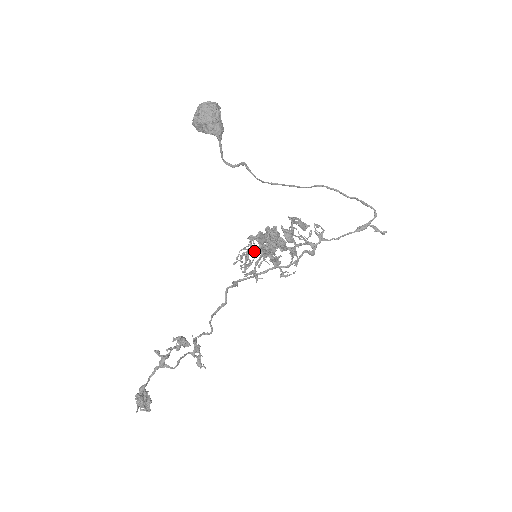
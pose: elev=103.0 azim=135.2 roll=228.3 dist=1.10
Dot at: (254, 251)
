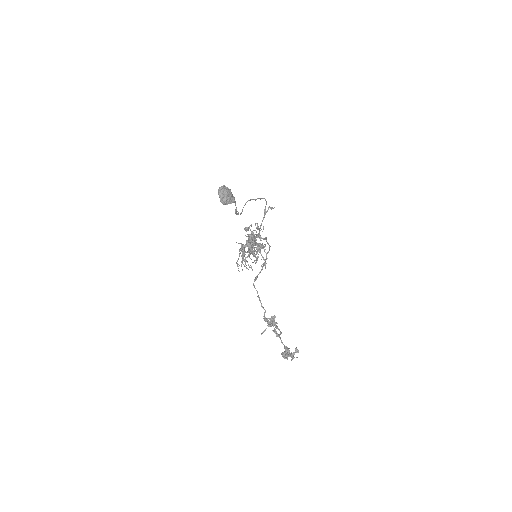
Dot at: occluded
